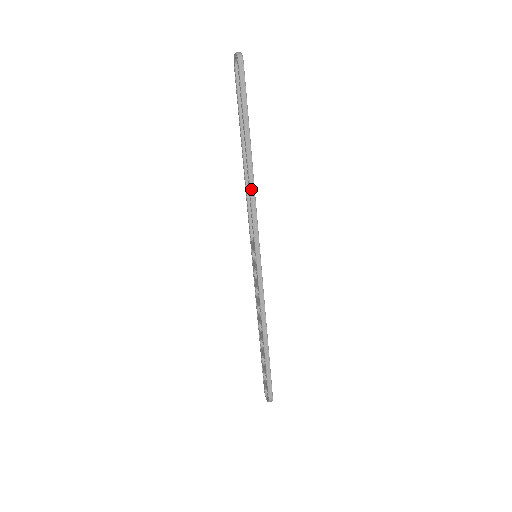
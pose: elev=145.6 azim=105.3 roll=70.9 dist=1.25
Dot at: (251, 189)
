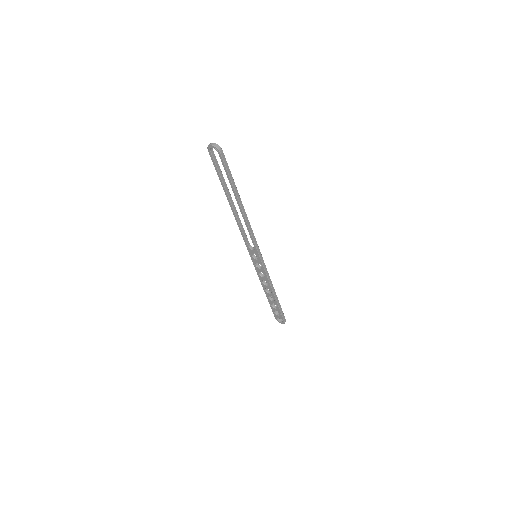
Dot at: (248, 223)
